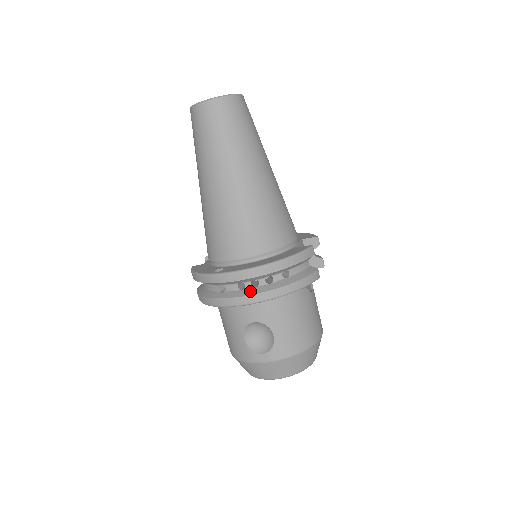
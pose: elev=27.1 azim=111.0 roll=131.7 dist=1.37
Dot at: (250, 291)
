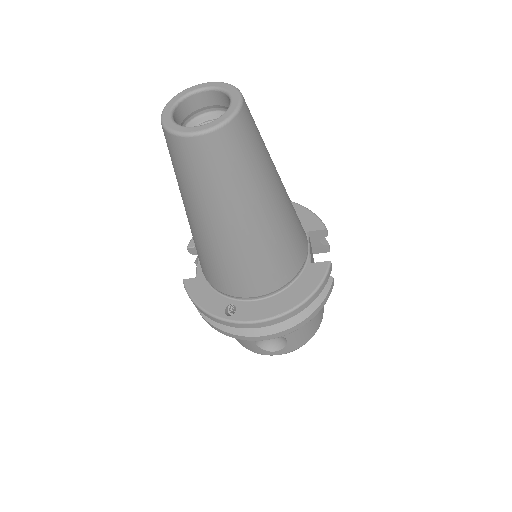
Dot at: (270, 329)
